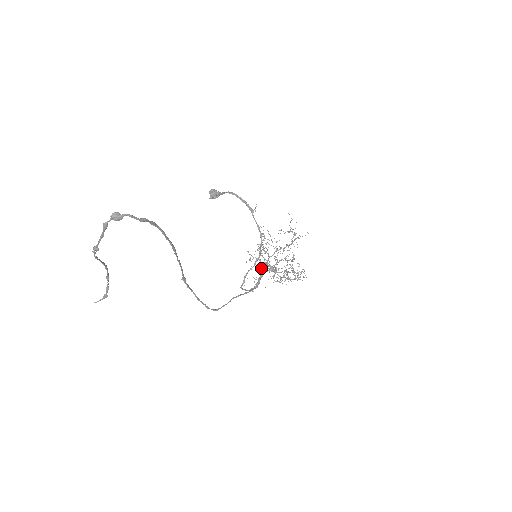
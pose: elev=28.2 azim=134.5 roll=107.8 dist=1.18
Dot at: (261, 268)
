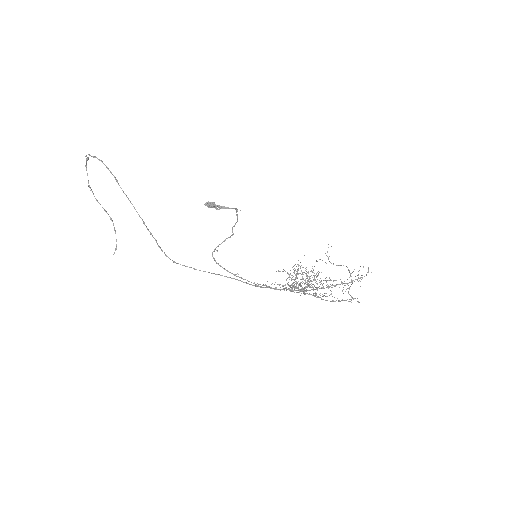
Dot at: occluded
